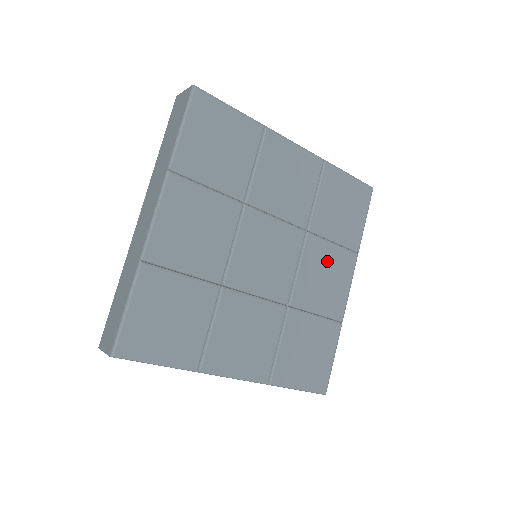
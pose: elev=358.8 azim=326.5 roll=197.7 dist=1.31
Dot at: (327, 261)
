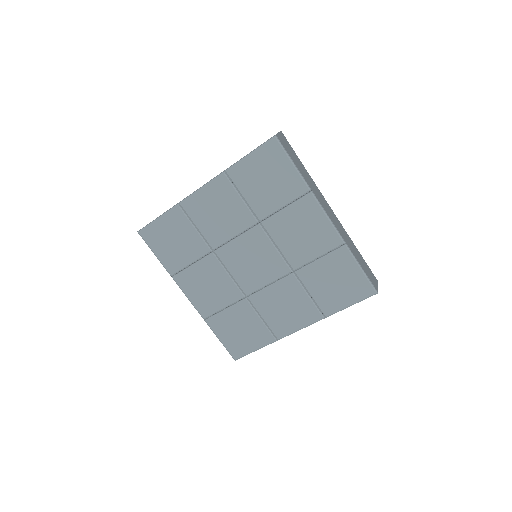
Dot at: (295, 300)
